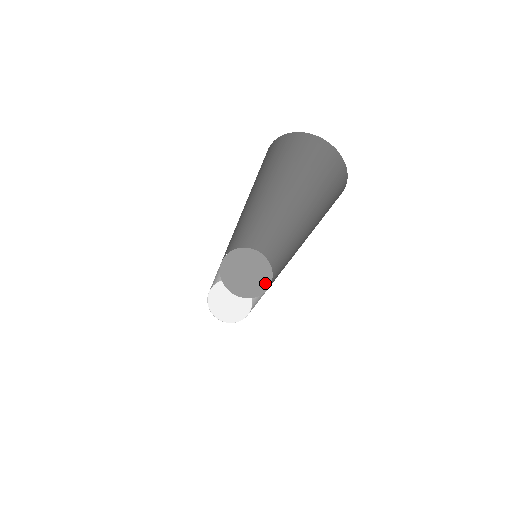
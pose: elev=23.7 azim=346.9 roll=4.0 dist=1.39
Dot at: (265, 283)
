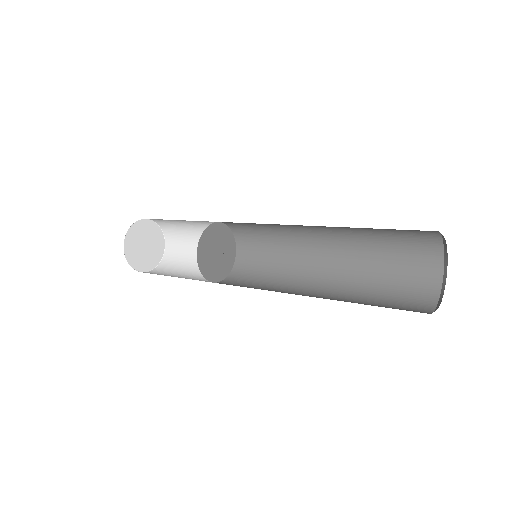
Dot at: (230, 264)
